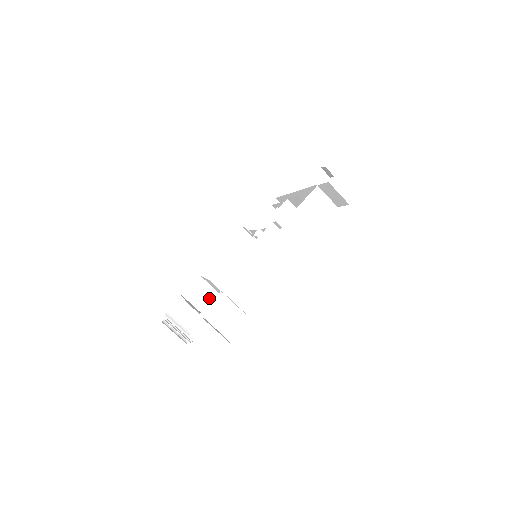
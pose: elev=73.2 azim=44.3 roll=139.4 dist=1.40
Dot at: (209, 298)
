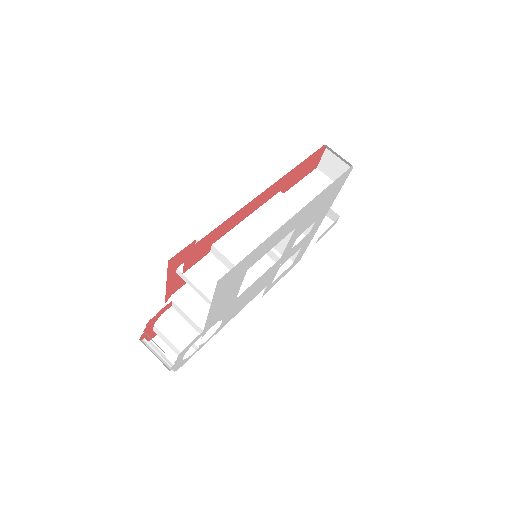
Dot at: occluded
